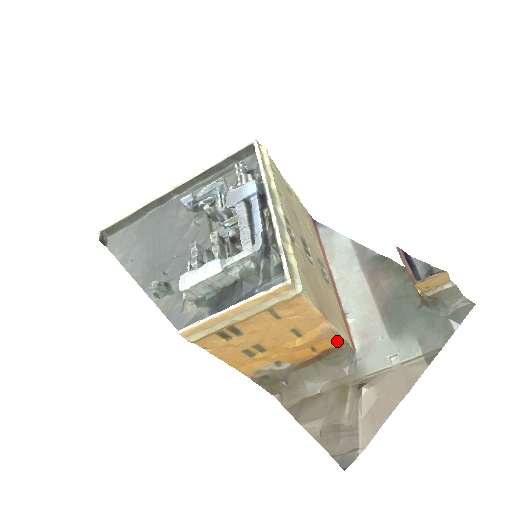
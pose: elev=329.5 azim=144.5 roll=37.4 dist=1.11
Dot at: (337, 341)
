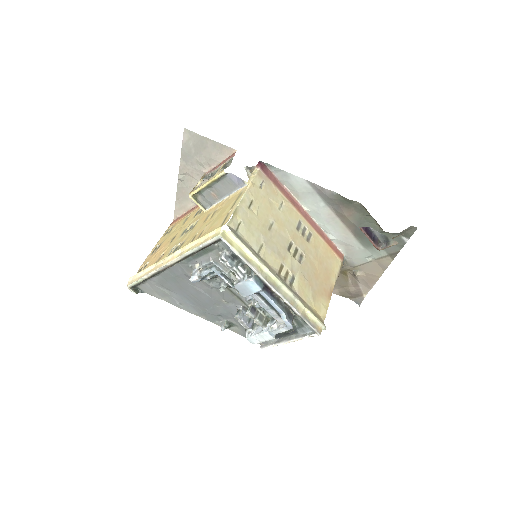
Dot at: (337, 277)
